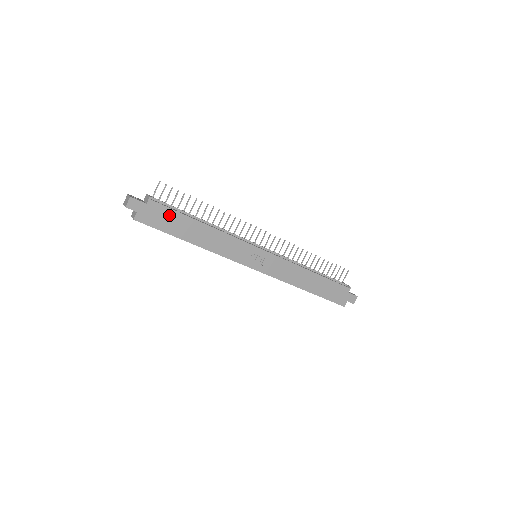
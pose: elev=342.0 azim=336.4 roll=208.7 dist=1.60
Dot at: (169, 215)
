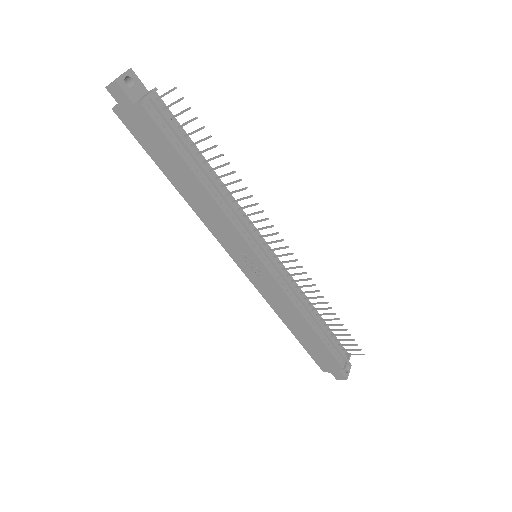
Dot at: (159, 139)
